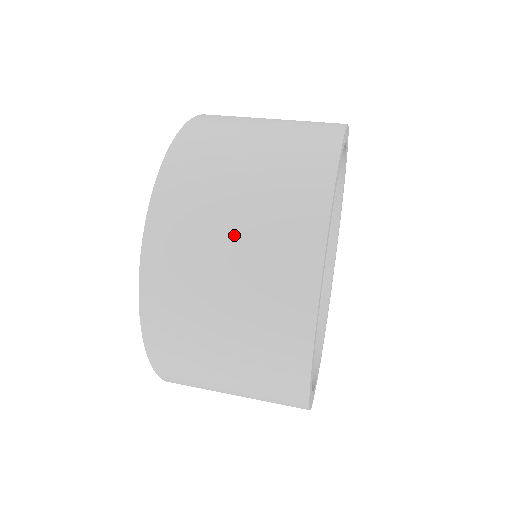
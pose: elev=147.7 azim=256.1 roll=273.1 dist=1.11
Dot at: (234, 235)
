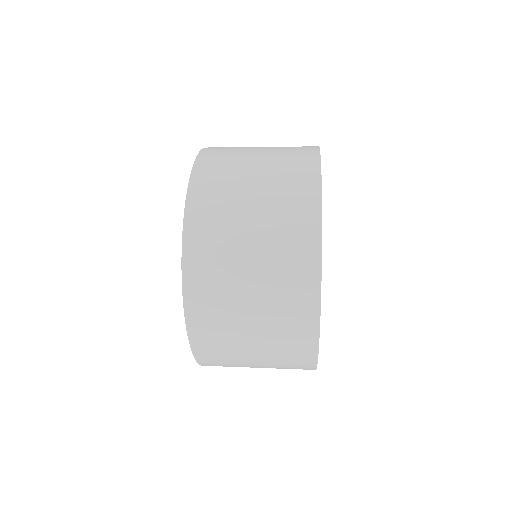
Dot at: (255, 192)
